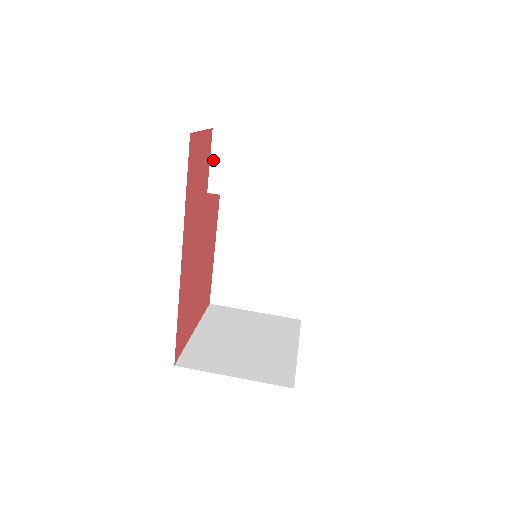
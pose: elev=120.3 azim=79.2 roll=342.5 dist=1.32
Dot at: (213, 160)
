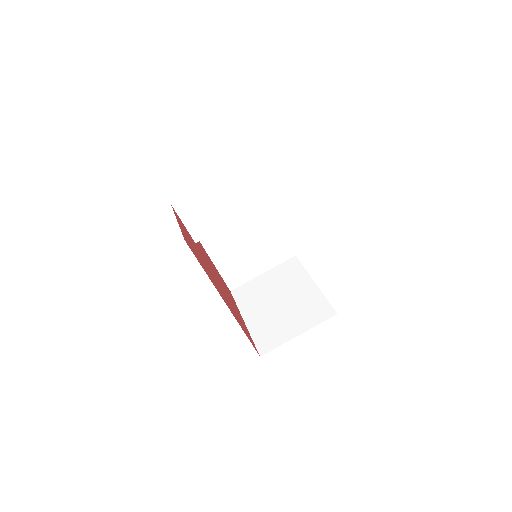
Dot at: (185, 222)
